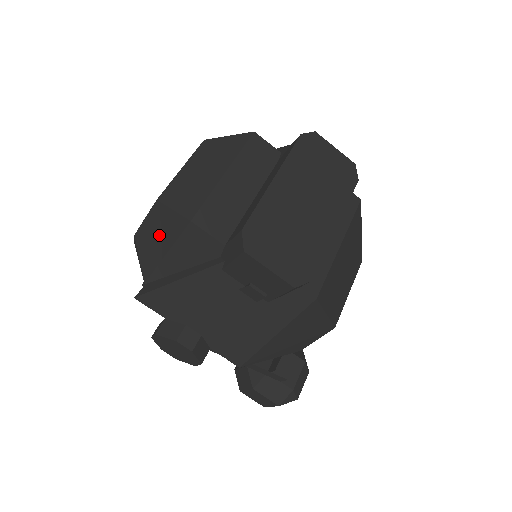
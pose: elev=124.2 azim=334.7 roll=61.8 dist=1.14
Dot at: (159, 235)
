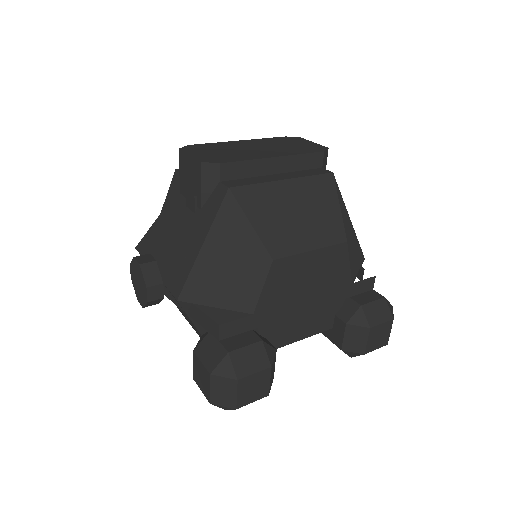
Dot at: occluded
